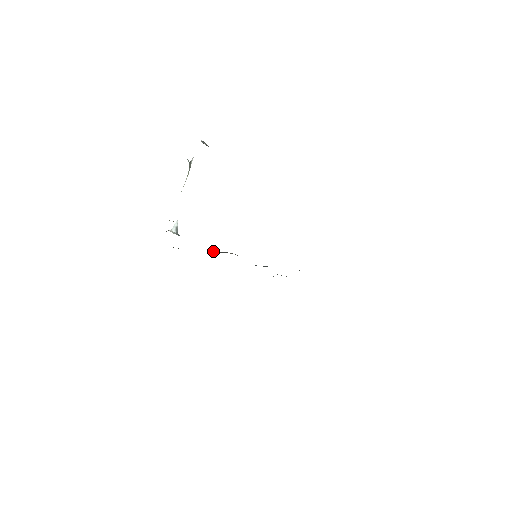
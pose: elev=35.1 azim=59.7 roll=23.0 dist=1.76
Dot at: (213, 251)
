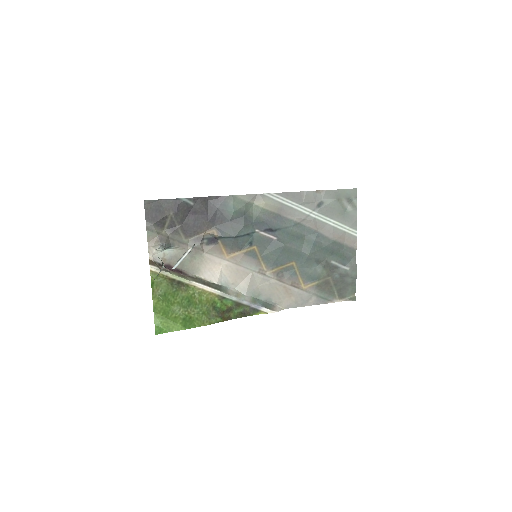
Dot at: (213, 236)
